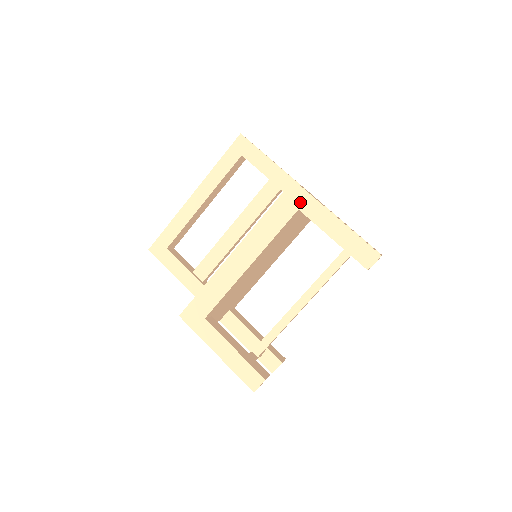
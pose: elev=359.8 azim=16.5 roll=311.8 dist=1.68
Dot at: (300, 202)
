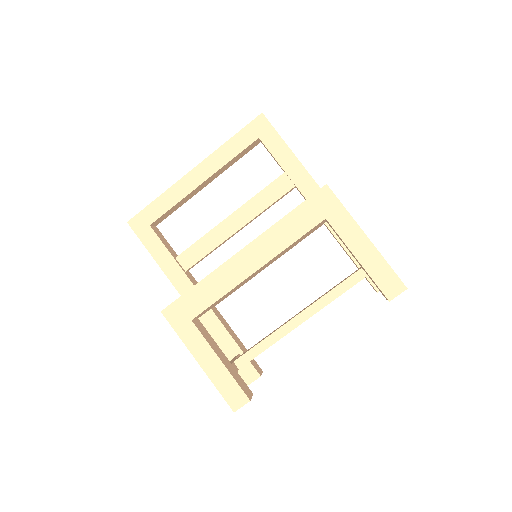
Dot at: (329, 211)
